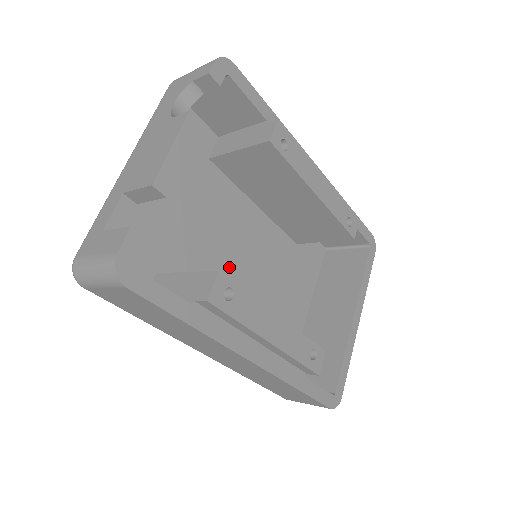
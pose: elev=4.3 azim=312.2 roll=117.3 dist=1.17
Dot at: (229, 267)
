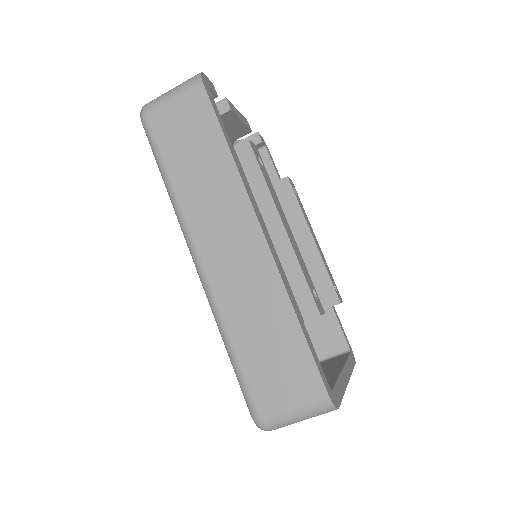
Dot at: occluded
